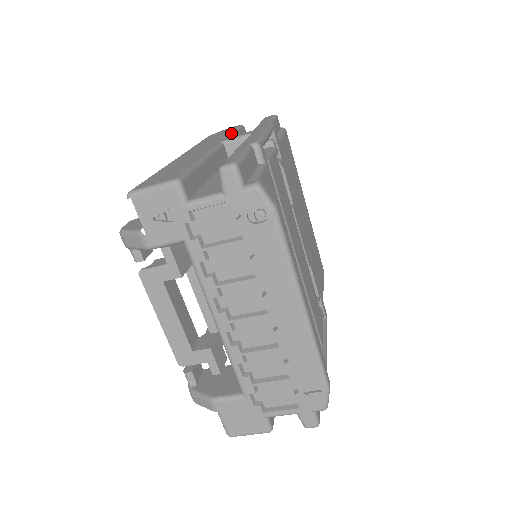
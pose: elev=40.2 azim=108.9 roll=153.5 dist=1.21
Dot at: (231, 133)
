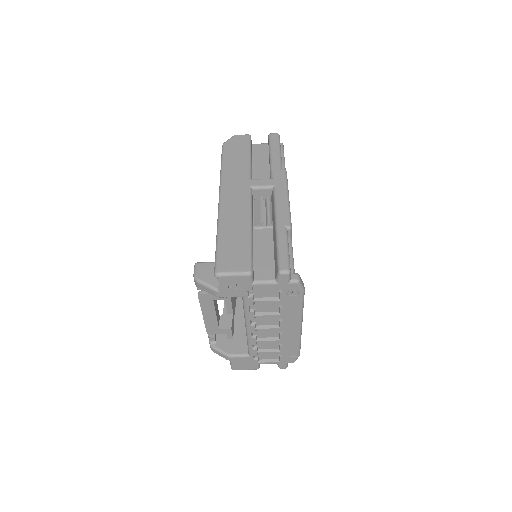
Dot at: (250, 162)
